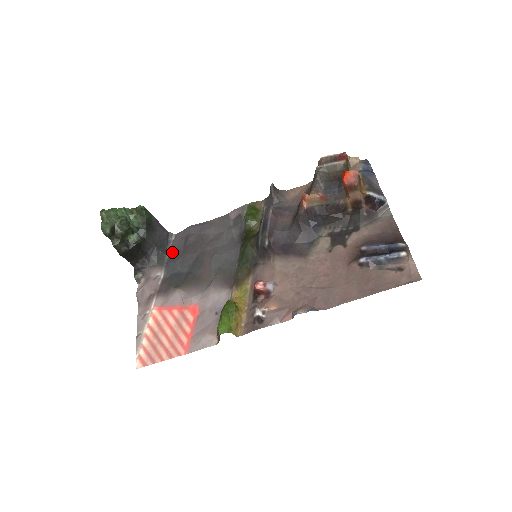
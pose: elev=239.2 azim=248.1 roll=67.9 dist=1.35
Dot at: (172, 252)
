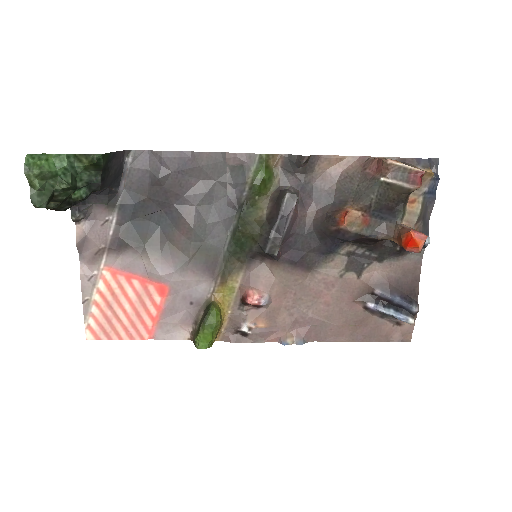
Dot at: (129, 185)
